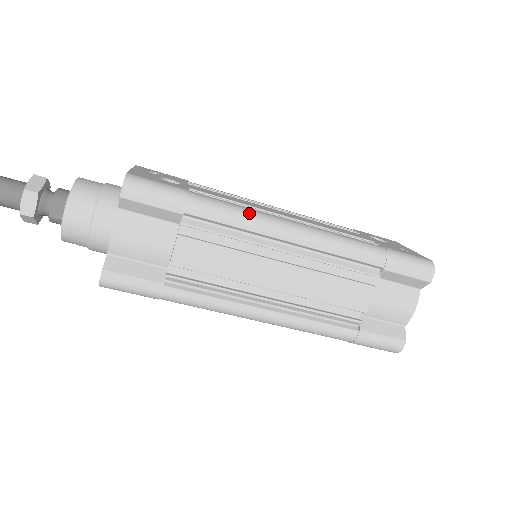
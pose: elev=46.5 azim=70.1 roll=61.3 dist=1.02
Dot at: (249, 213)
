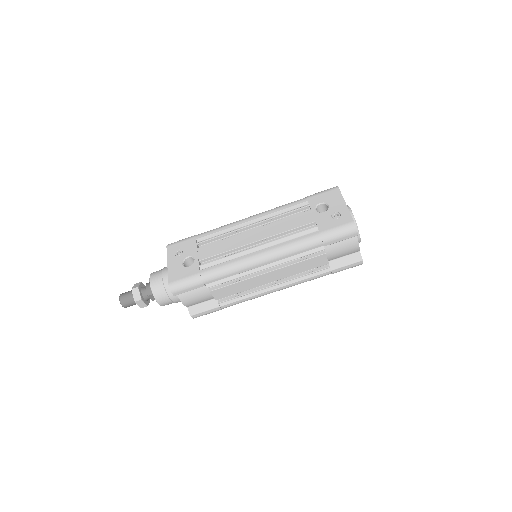
Dot at: (234, 266)
